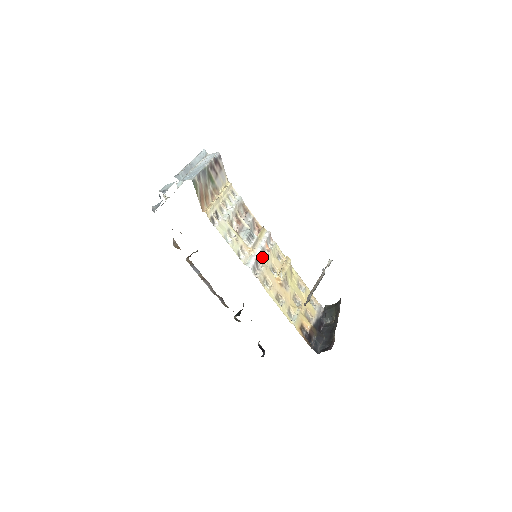
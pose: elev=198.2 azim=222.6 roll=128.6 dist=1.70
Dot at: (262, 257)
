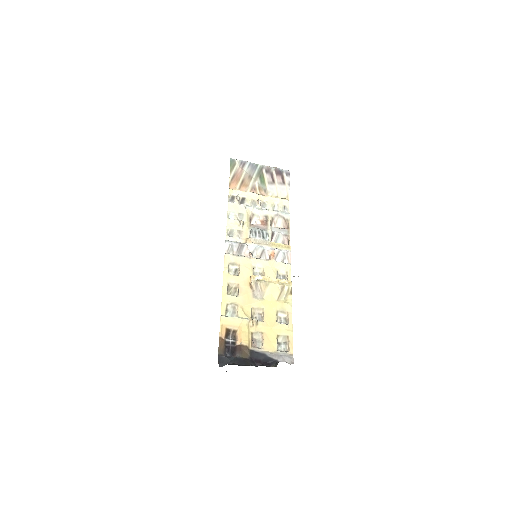
Dot at: (256, 255)
